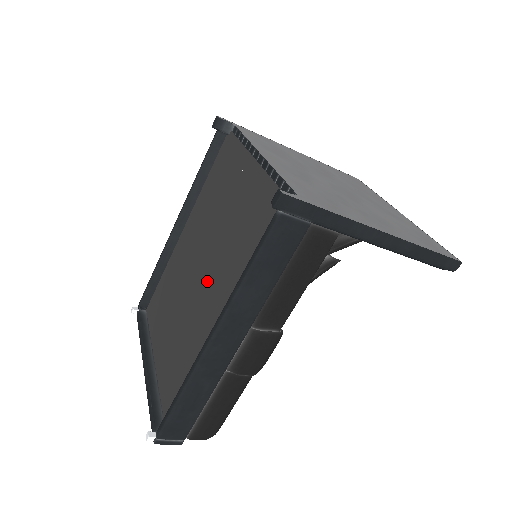
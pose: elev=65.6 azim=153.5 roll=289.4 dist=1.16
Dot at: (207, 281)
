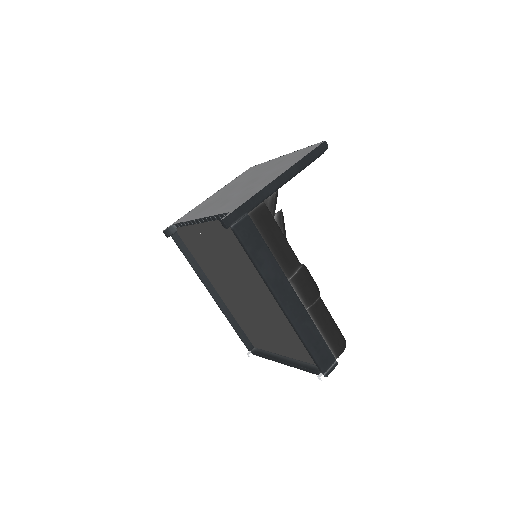
Dot at: (252, 292)
